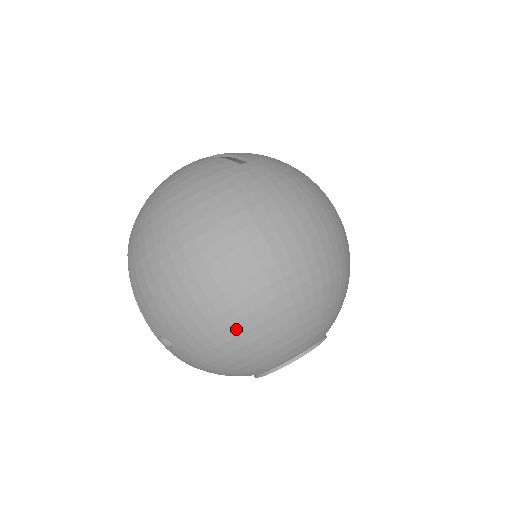
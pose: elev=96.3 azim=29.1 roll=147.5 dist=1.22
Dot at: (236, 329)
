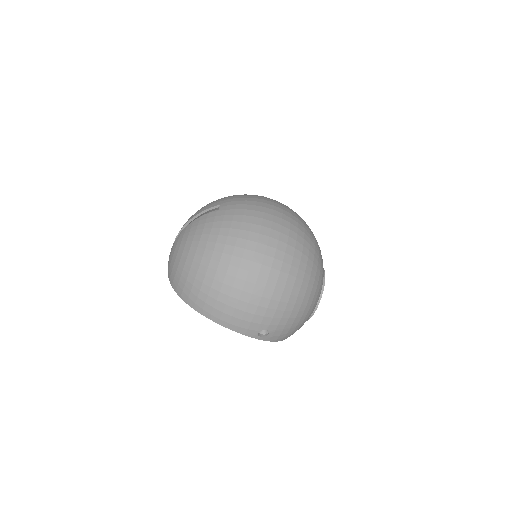
Dot at: (298, 285)
